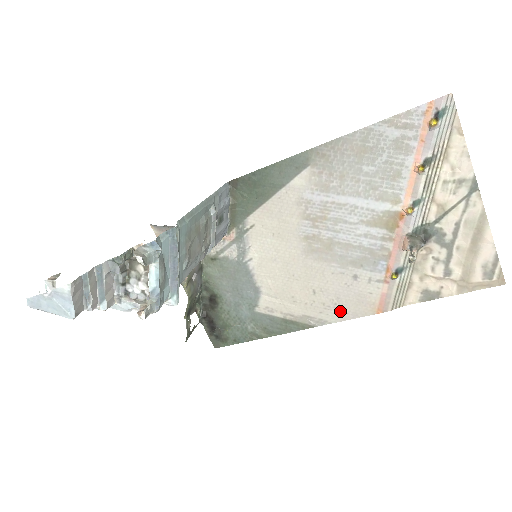
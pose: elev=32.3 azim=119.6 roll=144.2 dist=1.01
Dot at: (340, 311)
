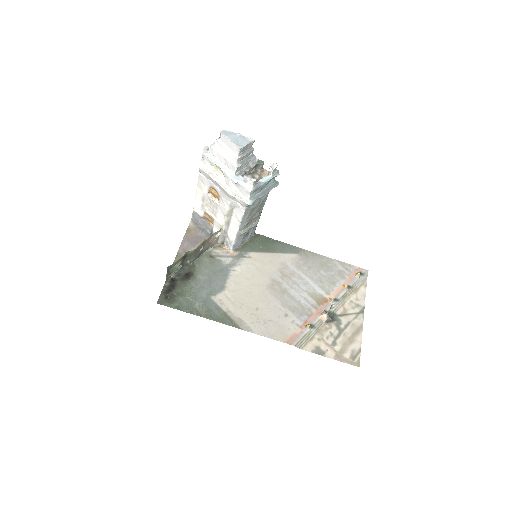
Dot at: (265, 329)
